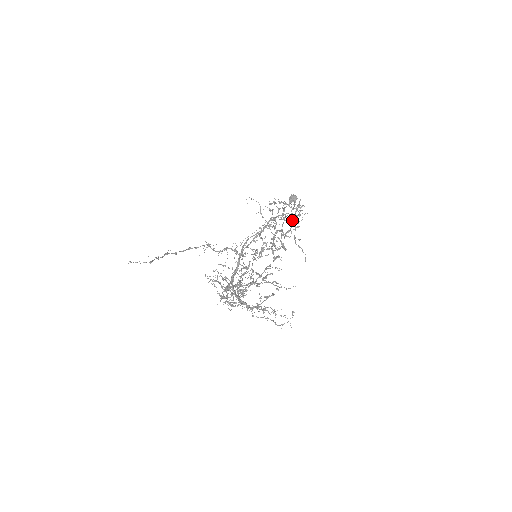
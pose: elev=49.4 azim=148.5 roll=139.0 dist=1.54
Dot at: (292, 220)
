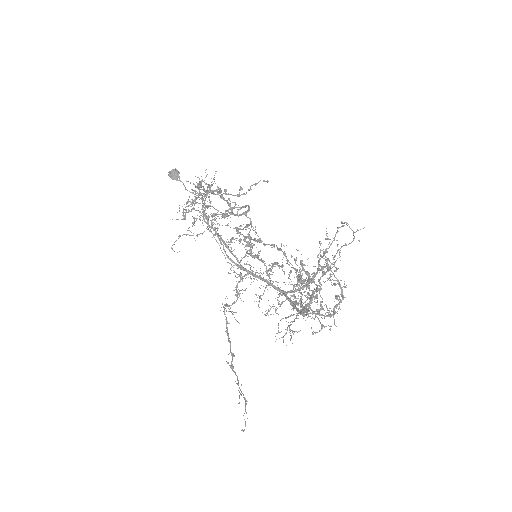
Dot at: occluded
